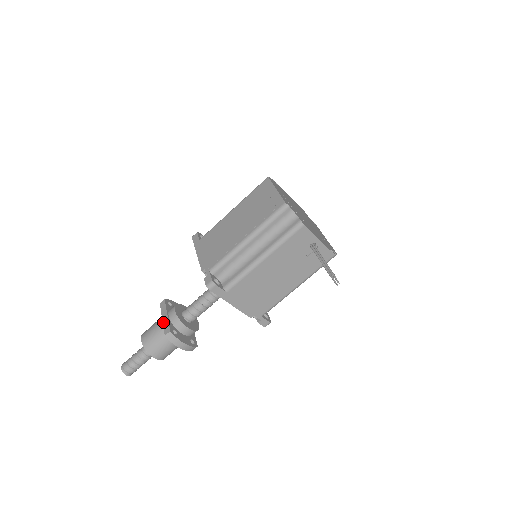
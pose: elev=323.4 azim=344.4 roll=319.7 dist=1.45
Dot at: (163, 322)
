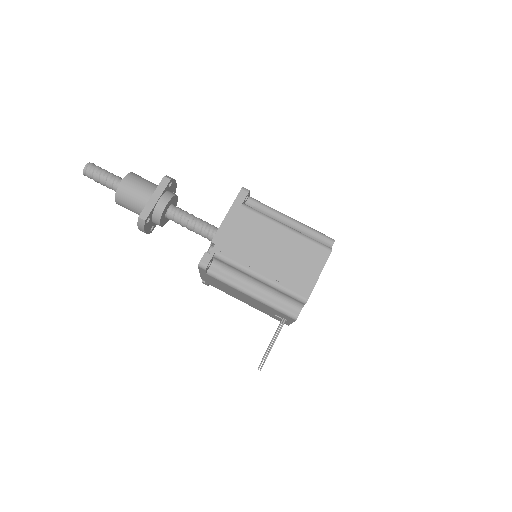
Dot at: (149, 201)
